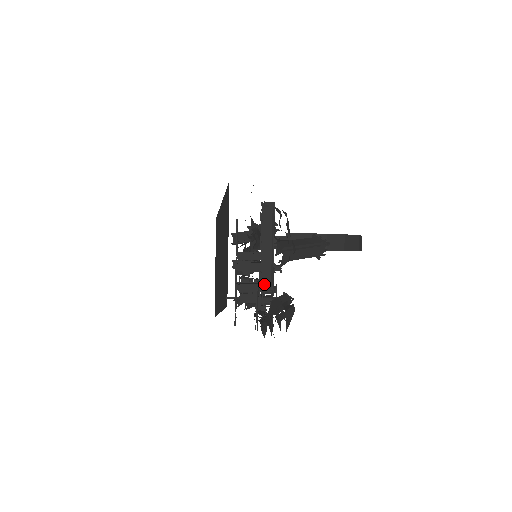
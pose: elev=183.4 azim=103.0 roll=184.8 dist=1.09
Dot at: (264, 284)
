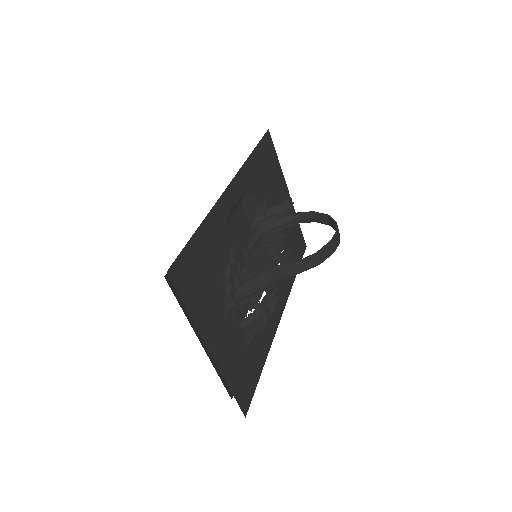
Dot at: (241, 304)
